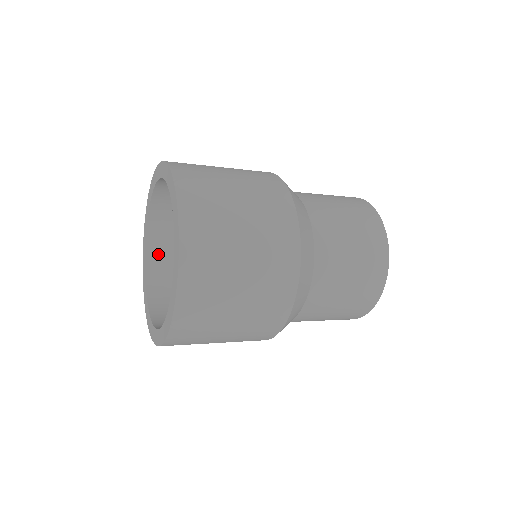
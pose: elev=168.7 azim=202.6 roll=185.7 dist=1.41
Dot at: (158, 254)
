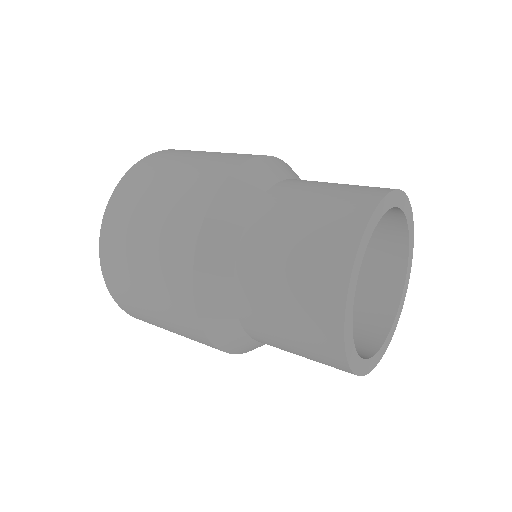
Dot at: occluded
